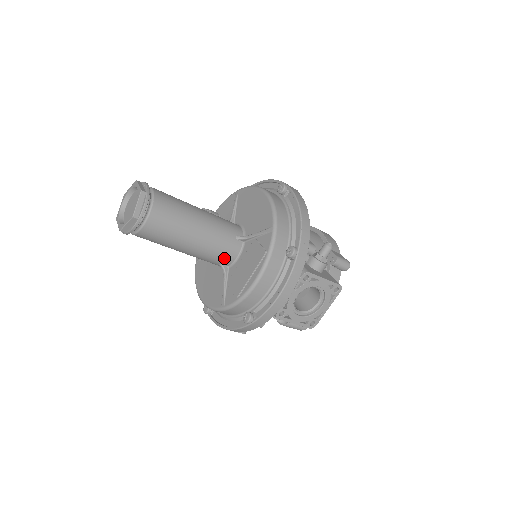
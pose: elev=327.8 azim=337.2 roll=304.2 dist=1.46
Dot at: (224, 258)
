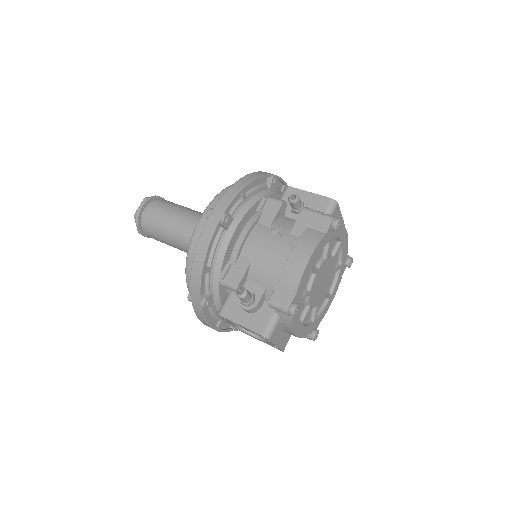
Dot at: occluded
